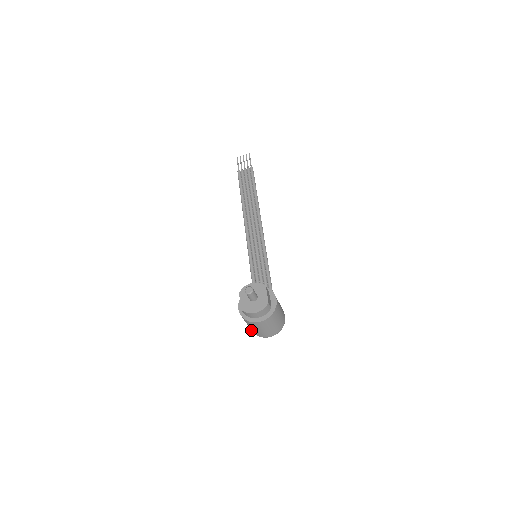
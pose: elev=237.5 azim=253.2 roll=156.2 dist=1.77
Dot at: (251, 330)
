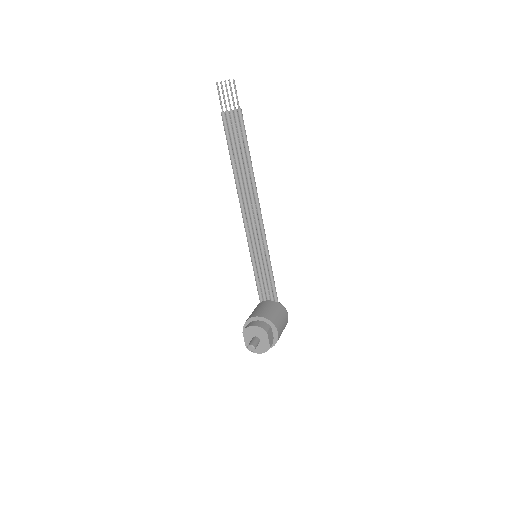
Dot at: occluded
